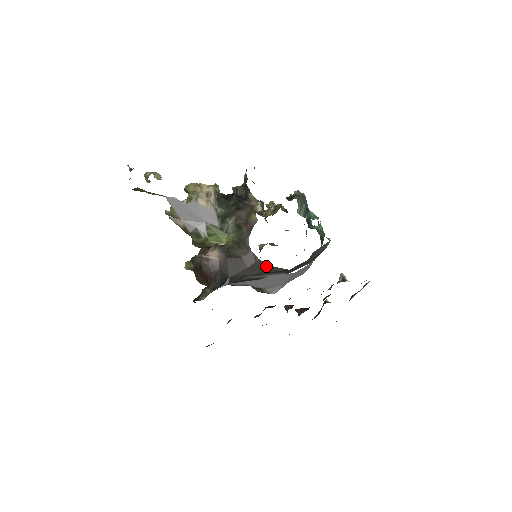
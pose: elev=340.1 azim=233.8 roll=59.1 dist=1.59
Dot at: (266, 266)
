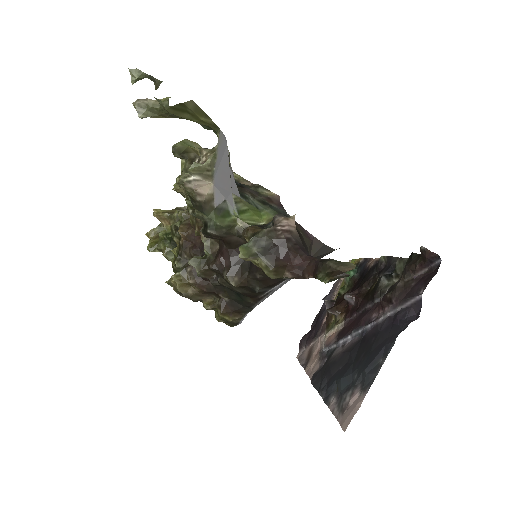
Dot at: (321, 246)
